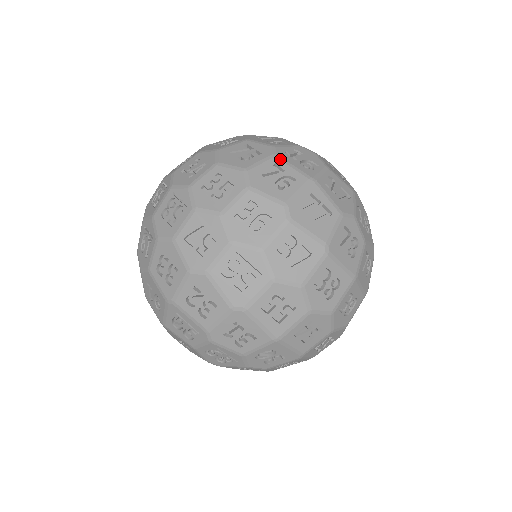
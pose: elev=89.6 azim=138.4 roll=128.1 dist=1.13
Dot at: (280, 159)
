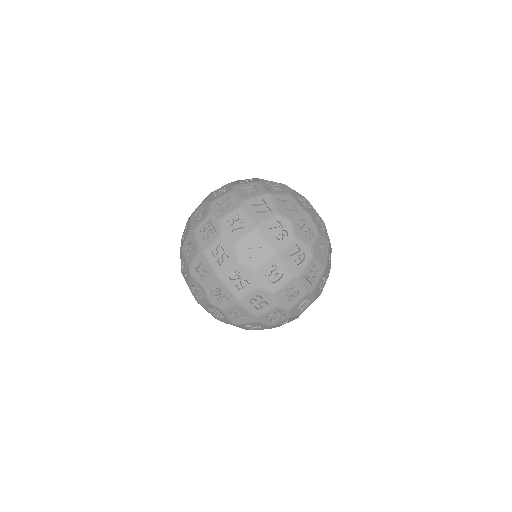
Dot at: (259, 183)
